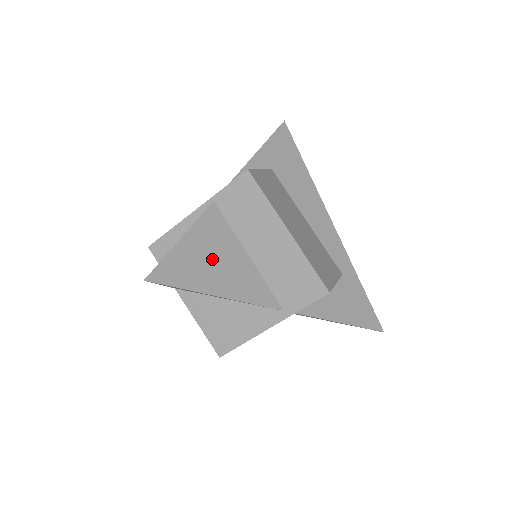
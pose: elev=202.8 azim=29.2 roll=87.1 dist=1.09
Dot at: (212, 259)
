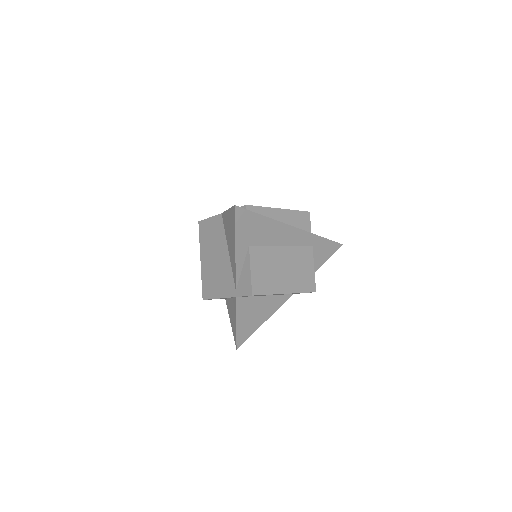
Dot at: (253, 315)
